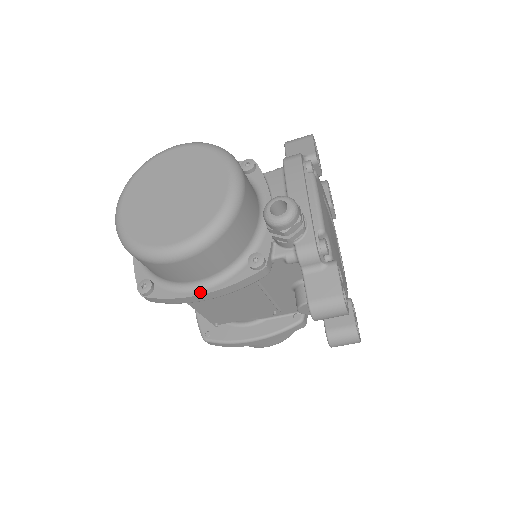
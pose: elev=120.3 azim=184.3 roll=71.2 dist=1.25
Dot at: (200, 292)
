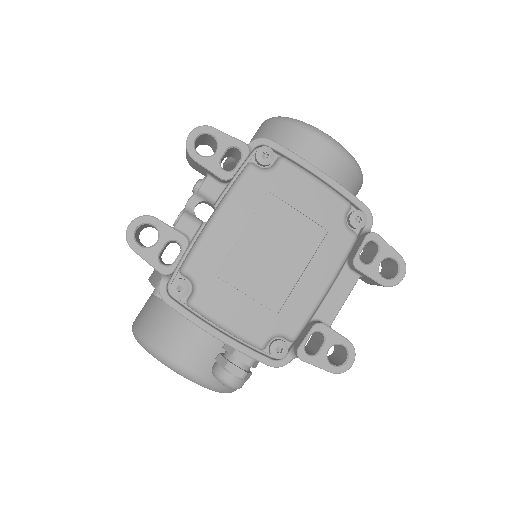
Dot at: occluded
